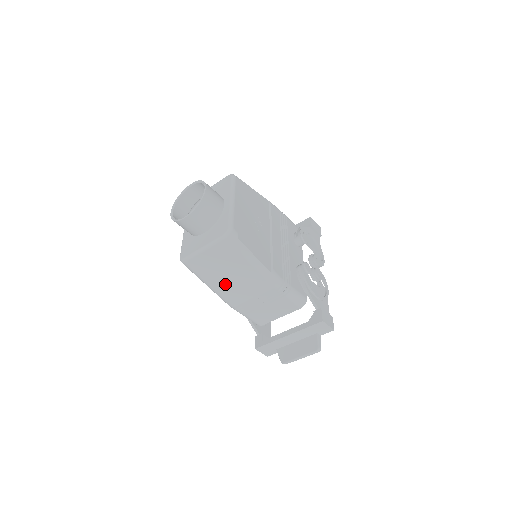
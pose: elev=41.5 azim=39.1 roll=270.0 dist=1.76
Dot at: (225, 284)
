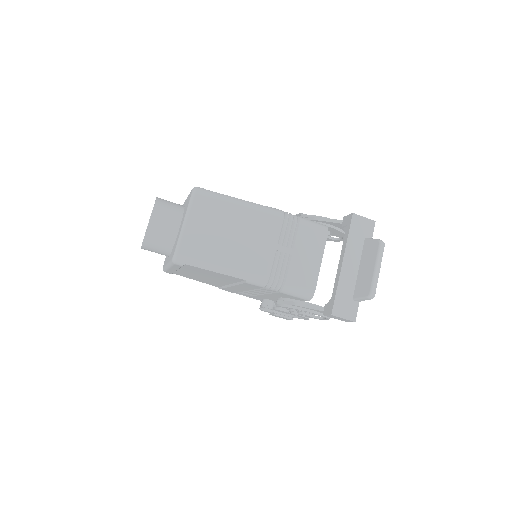
Dot at: (234, 251)
